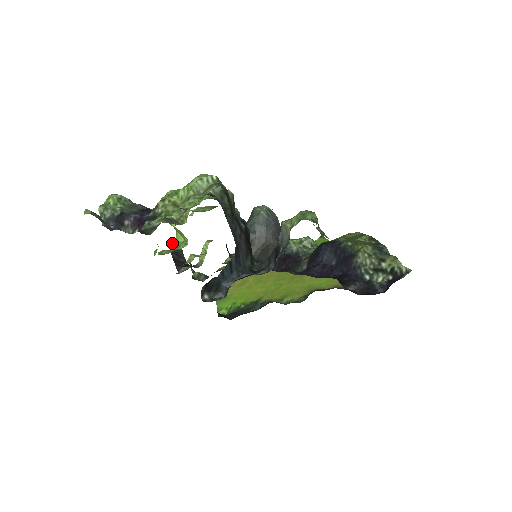
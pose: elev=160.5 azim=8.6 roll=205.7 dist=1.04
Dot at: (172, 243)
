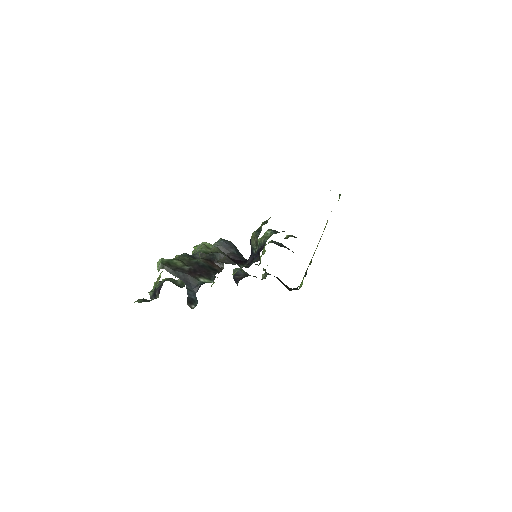
Dot at: (233, 271)
